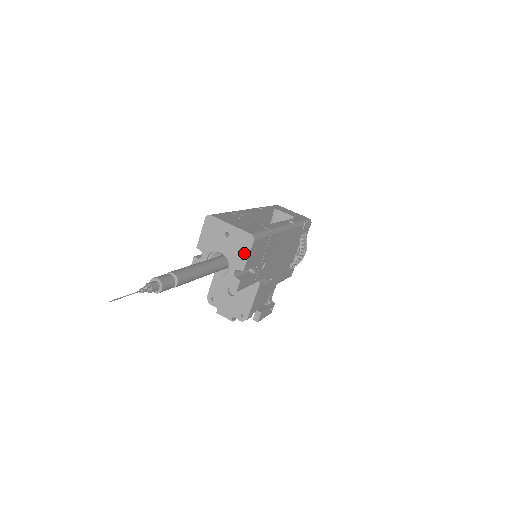
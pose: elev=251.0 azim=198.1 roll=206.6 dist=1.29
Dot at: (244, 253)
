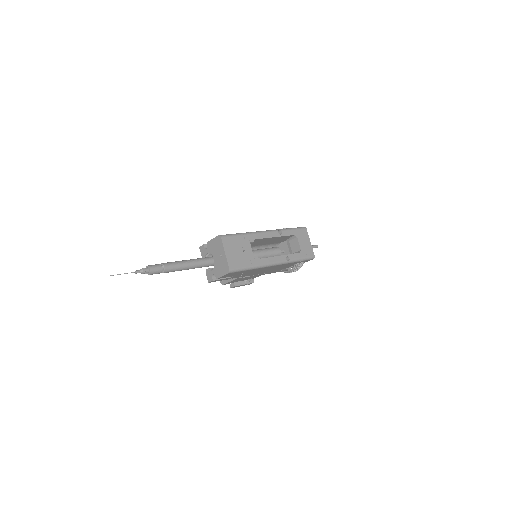
Dot at: (222, 273)
